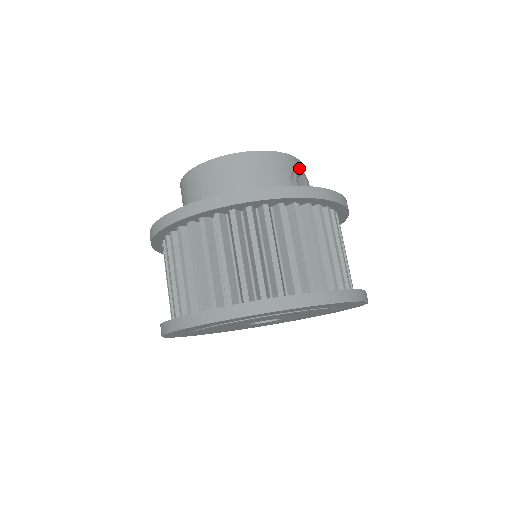
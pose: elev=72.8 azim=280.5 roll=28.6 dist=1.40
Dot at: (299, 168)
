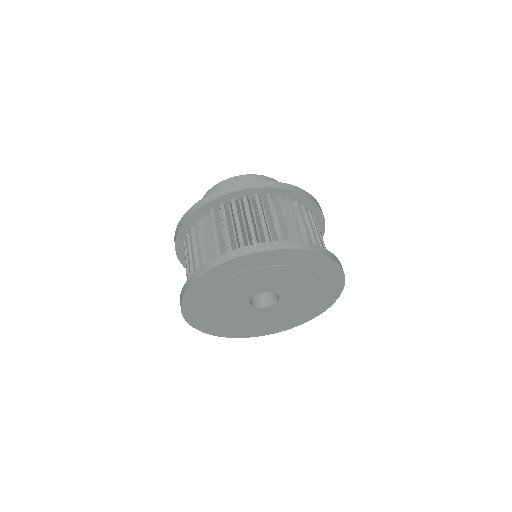
Dot at: occluded
